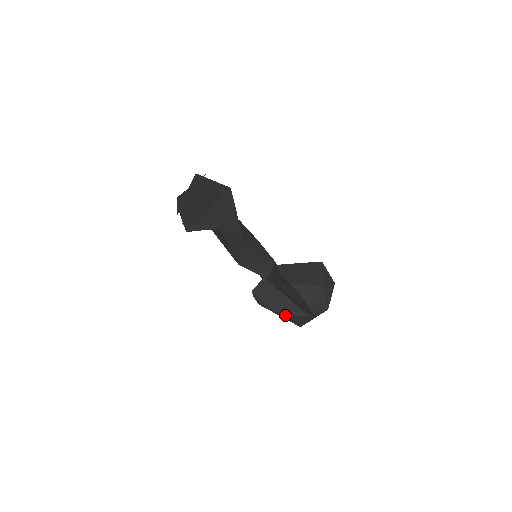
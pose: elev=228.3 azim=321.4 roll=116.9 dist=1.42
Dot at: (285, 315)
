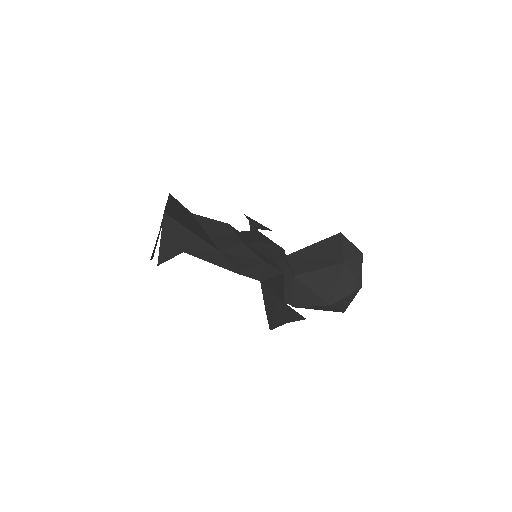
Dot at: (314, 308)
